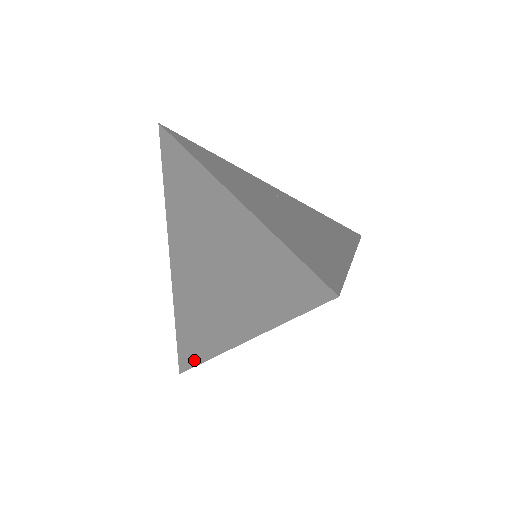
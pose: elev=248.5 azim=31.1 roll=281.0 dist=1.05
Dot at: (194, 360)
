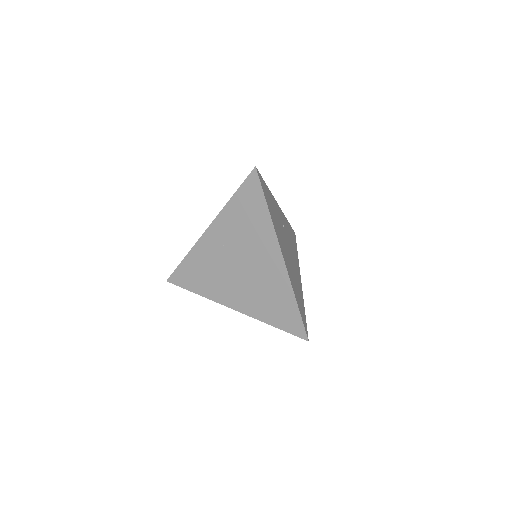
Dot at: (188, 287)
